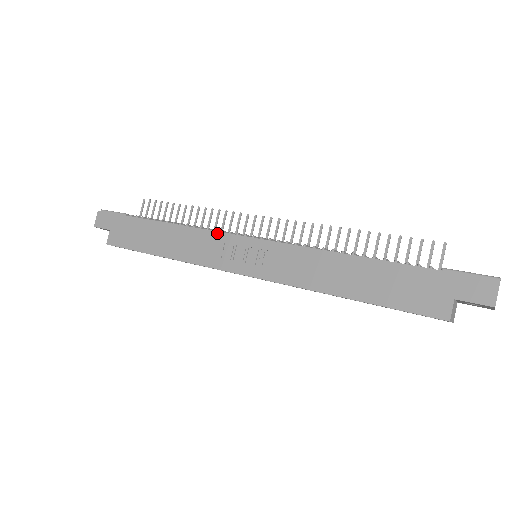
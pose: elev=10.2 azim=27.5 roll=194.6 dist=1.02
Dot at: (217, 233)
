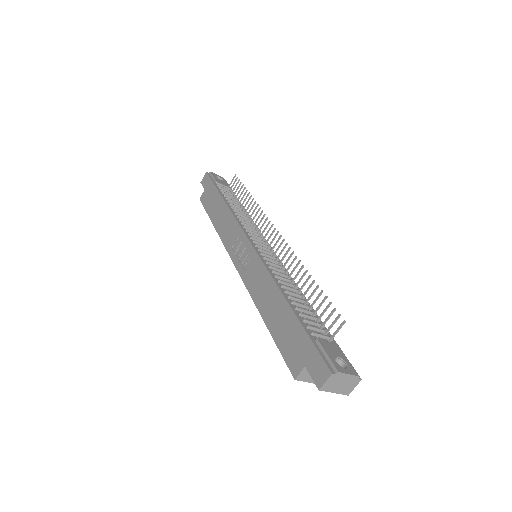
Dot at: (239, 227)
